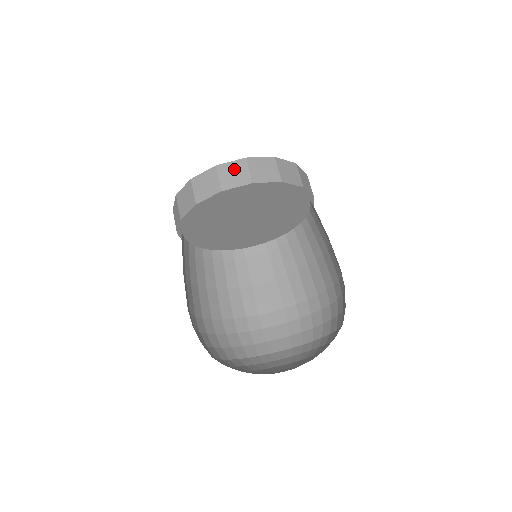
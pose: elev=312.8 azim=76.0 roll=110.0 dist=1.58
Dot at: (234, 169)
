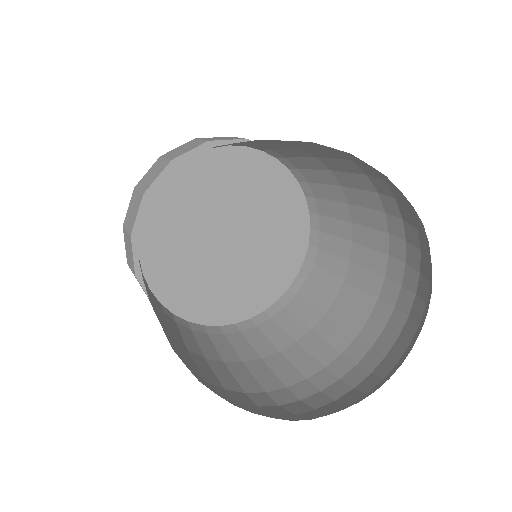
Dot at: (183, 147)
